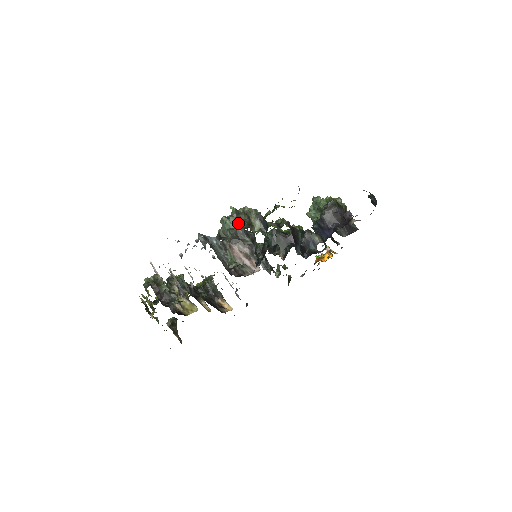
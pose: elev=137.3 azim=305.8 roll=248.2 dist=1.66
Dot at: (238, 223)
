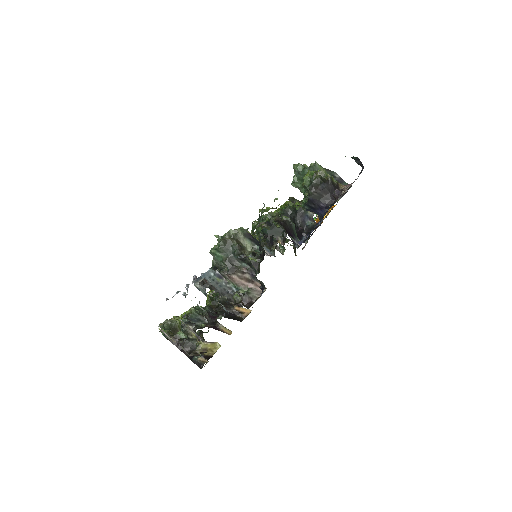
Dot at: (229, 251)
